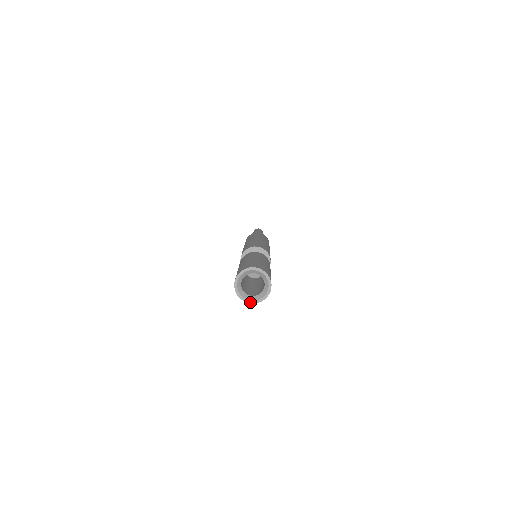
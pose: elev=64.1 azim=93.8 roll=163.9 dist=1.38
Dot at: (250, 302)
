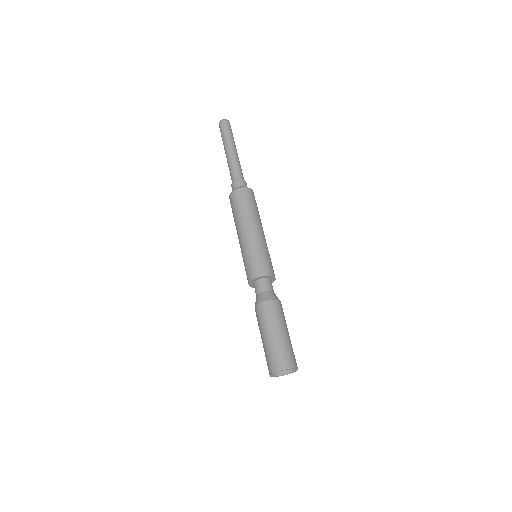
Dot at: occluded
